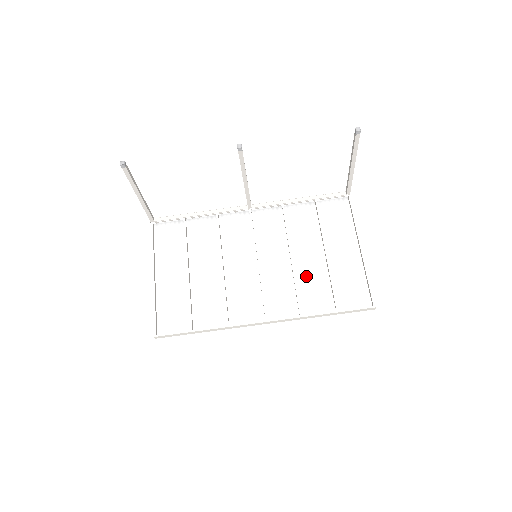
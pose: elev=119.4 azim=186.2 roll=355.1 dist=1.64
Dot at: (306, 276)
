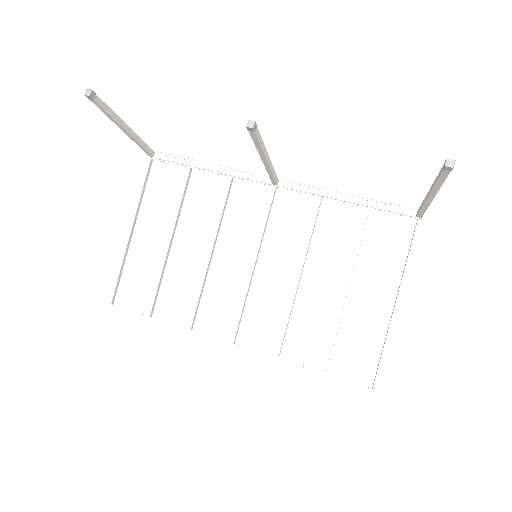
Dot at: (307, 309)
